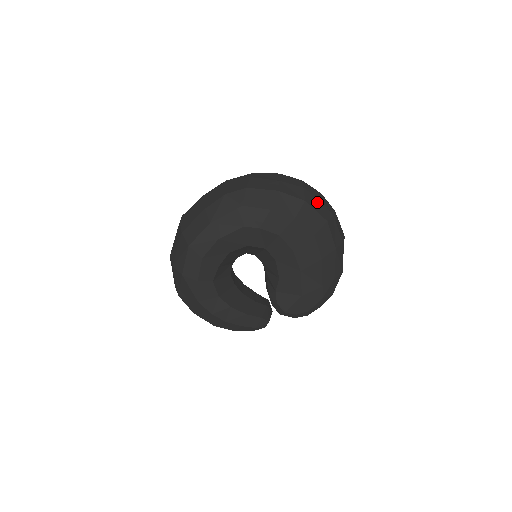
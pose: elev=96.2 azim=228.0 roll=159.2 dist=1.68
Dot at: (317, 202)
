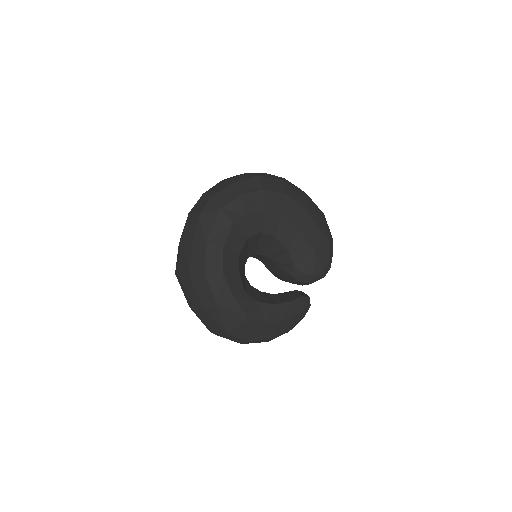
Dot at: (265, 174)
